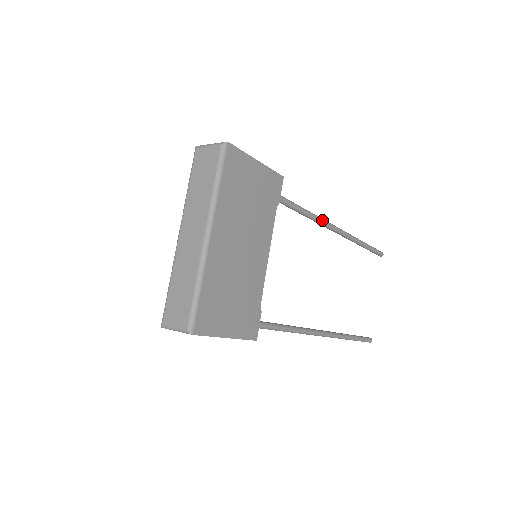
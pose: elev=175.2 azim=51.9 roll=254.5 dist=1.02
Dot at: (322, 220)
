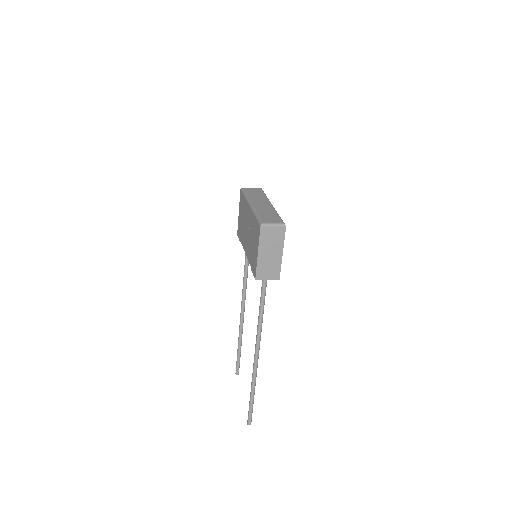
Dot at: occluded
